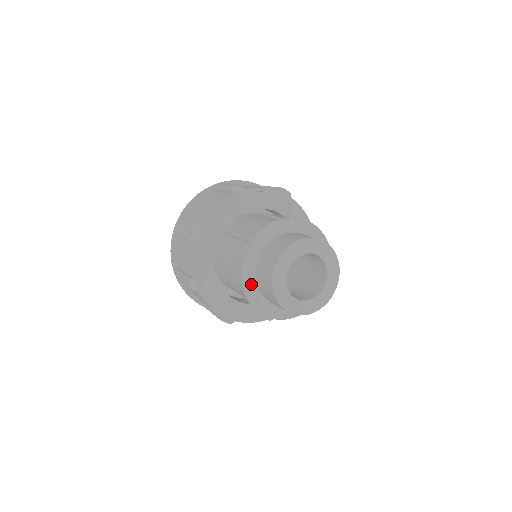
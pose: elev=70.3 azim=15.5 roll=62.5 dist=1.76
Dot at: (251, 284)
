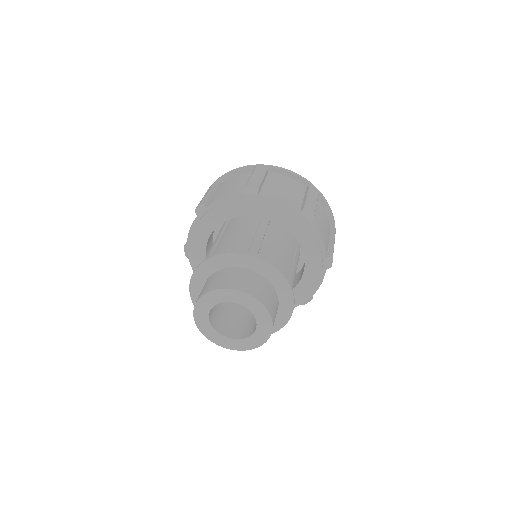
Dot at: (209, 269)
